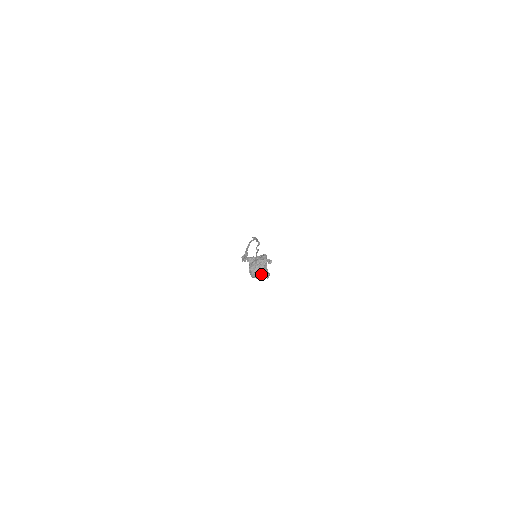
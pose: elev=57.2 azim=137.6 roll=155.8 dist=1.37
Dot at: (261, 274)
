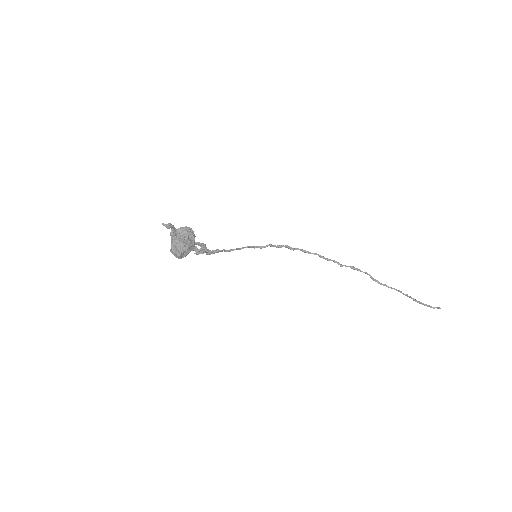
Dot at: (176, 248)
